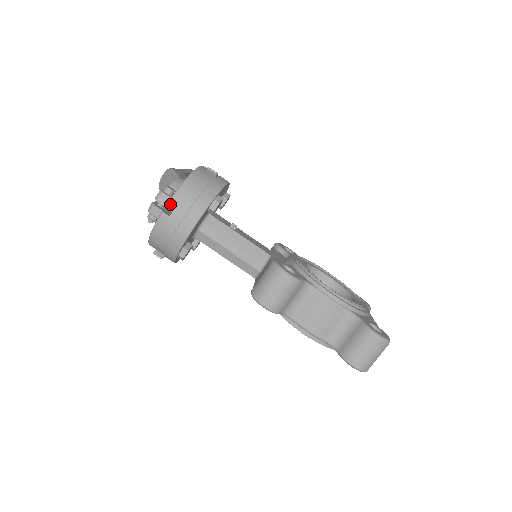
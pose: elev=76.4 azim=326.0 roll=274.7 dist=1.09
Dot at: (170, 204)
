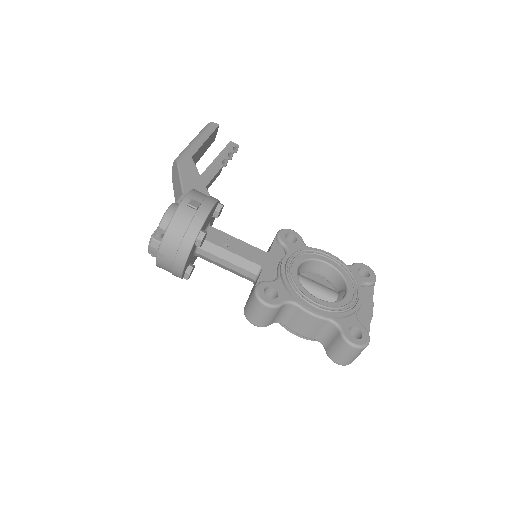
Dot at: (161, 249)
